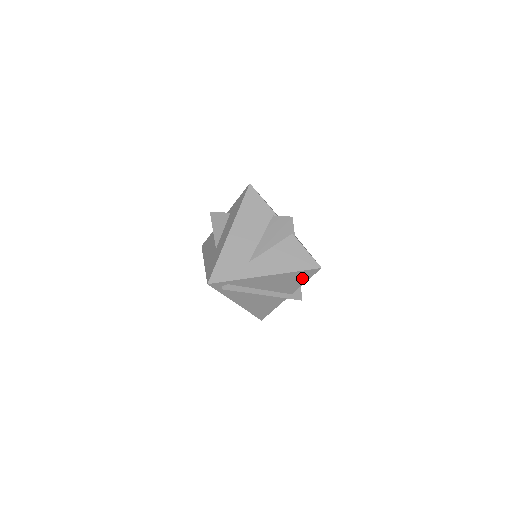
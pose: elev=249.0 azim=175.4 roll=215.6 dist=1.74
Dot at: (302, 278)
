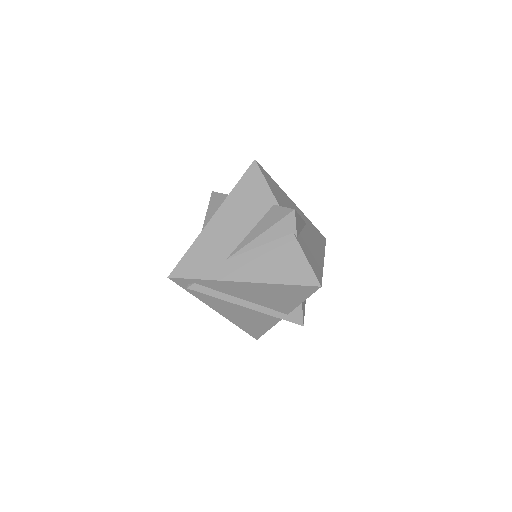
Dot at: (296, 295)
